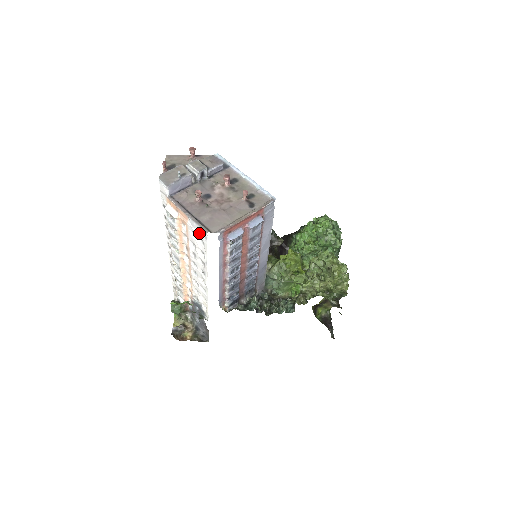
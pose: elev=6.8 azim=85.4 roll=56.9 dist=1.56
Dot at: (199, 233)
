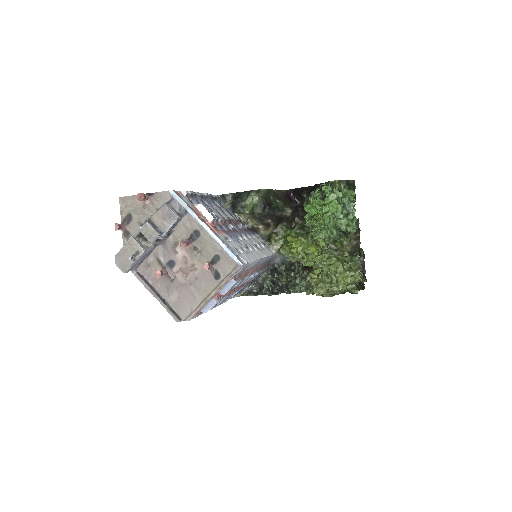
Dot at: occluded
